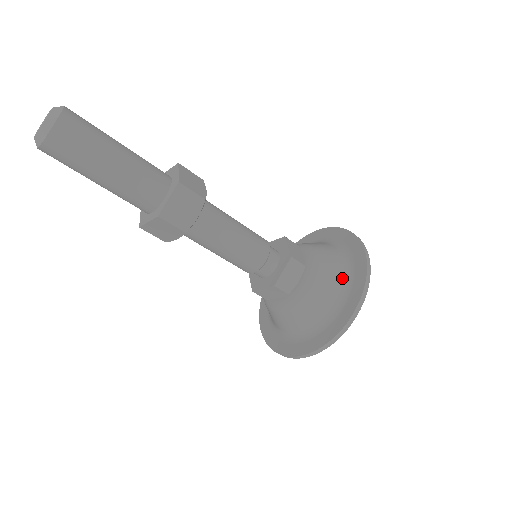
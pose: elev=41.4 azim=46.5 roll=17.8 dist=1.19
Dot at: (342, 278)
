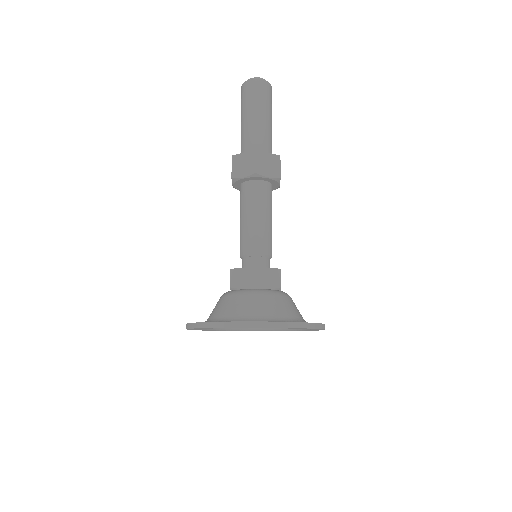
Dot at: (298, 317)
